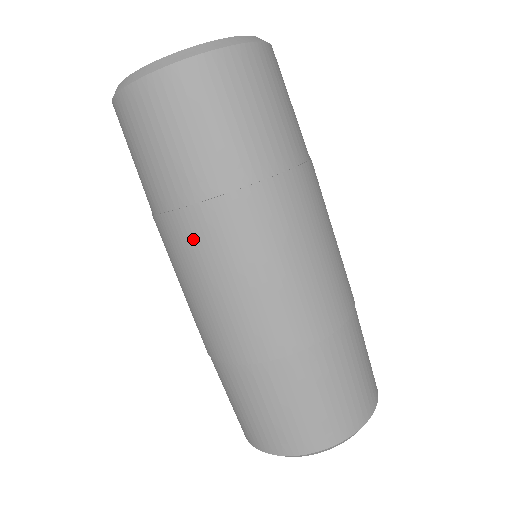
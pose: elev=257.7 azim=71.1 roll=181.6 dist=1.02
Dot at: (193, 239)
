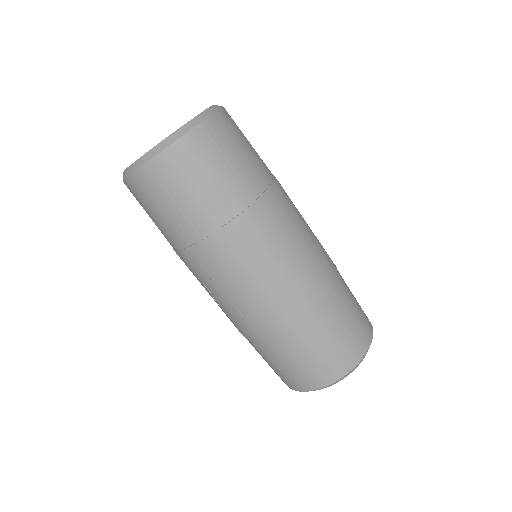
Dot at: (247, 238)
